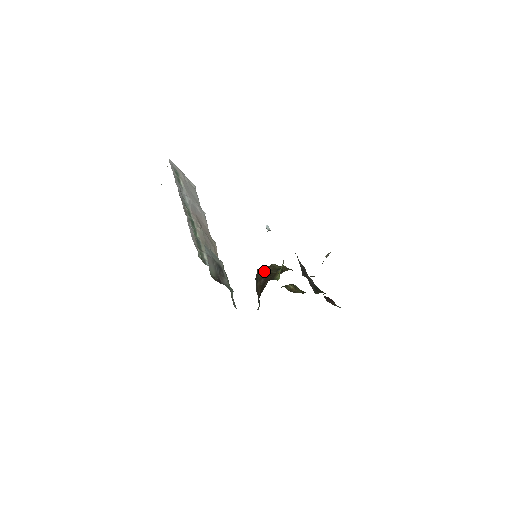
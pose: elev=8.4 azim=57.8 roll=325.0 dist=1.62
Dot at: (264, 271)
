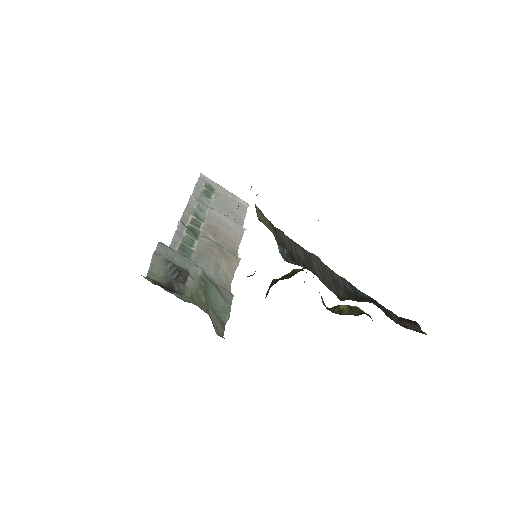
Dot at: (277, 280)
